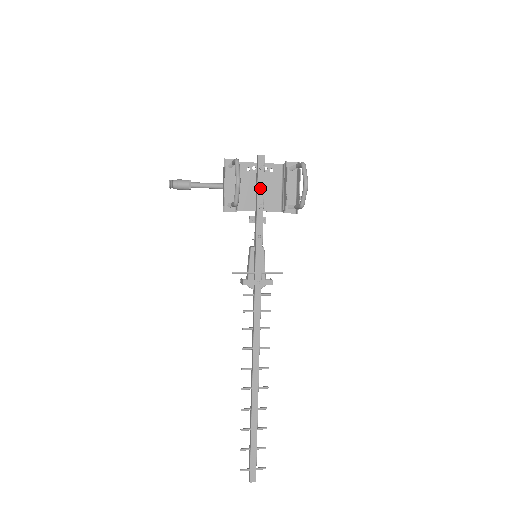
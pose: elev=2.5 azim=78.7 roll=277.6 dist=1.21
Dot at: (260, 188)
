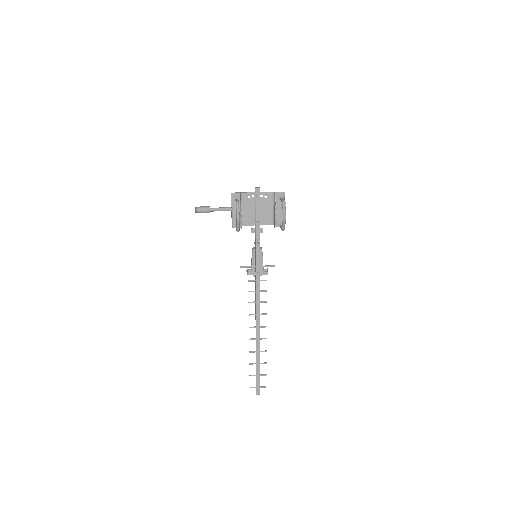
Dot at: (257, 211)
